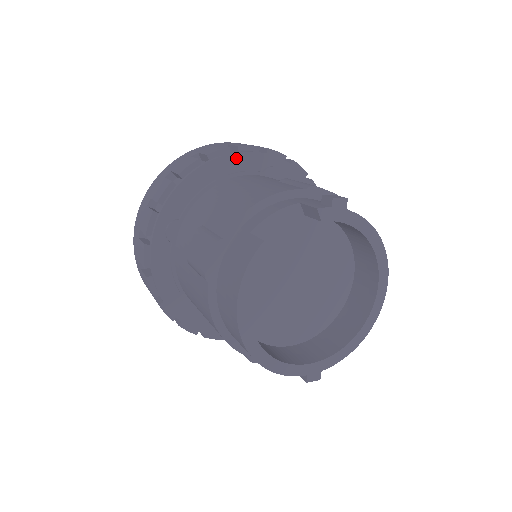
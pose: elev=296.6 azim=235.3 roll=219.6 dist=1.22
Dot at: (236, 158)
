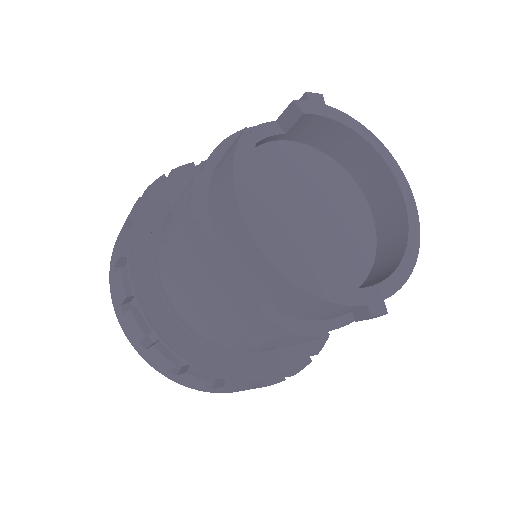
Dot at: occluded
